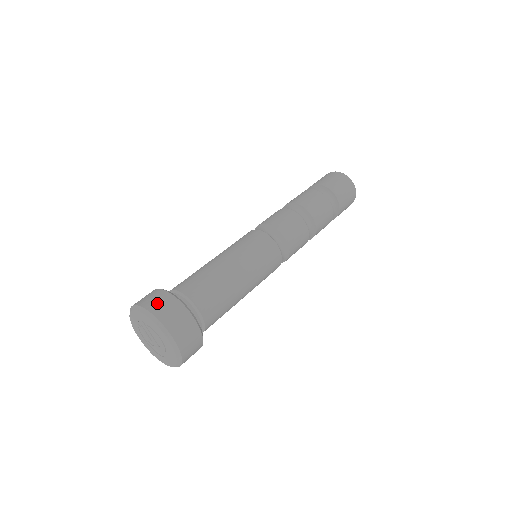
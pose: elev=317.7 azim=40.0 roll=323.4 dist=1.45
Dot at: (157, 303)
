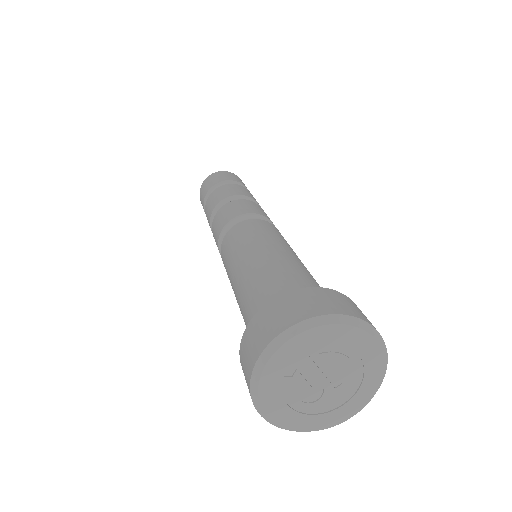
Dot at: (317, 302)
